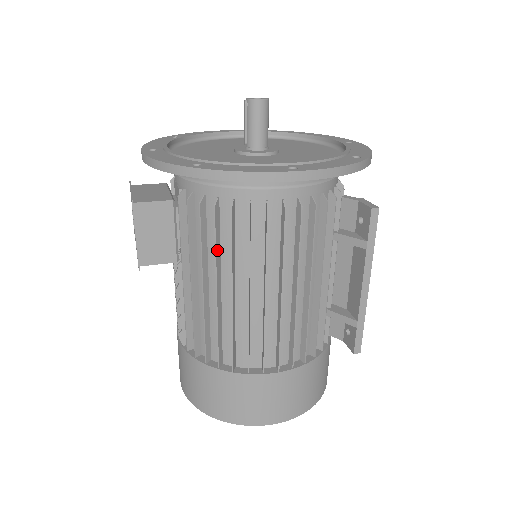
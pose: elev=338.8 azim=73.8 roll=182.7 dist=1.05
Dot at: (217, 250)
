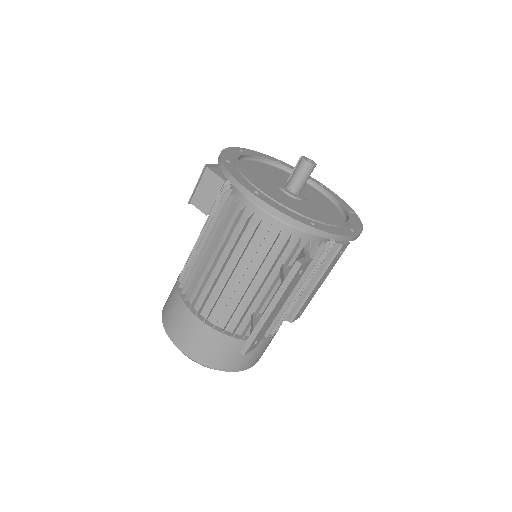
Dot at: (214, 217)
